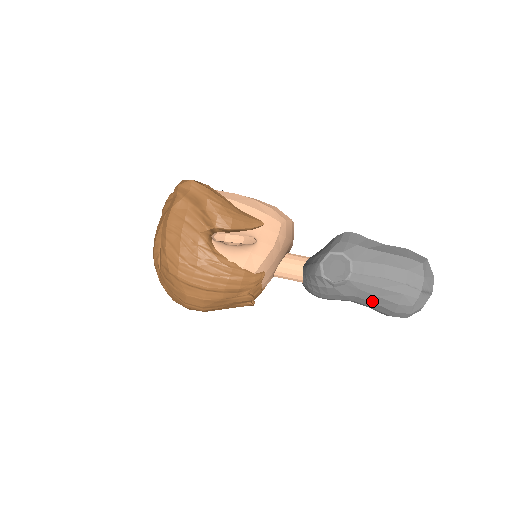
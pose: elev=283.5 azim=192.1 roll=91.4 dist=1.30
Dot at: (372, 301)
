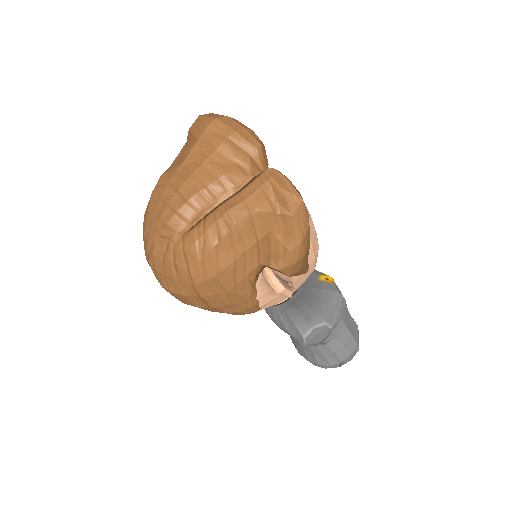
Dot at: (304, 349)
